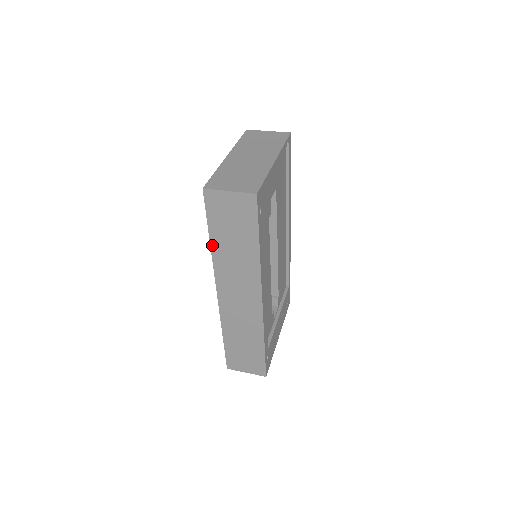
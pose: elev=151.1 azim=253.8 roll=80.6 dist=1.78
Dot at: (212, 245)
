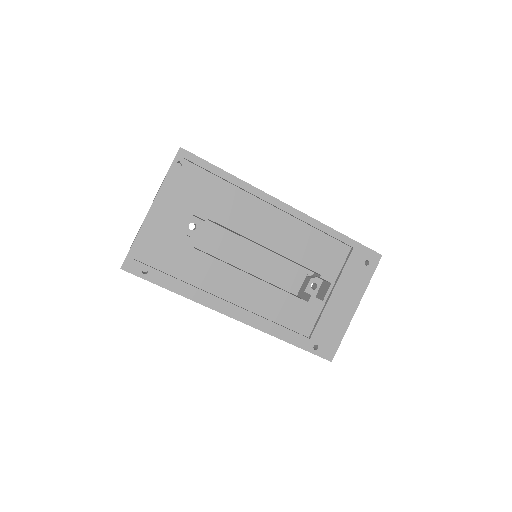
Dot at: occluded
